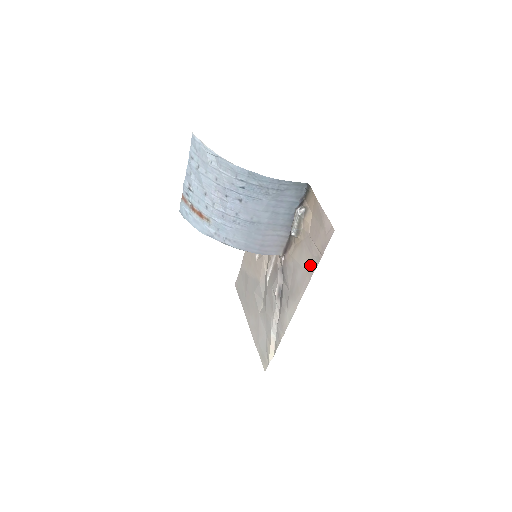
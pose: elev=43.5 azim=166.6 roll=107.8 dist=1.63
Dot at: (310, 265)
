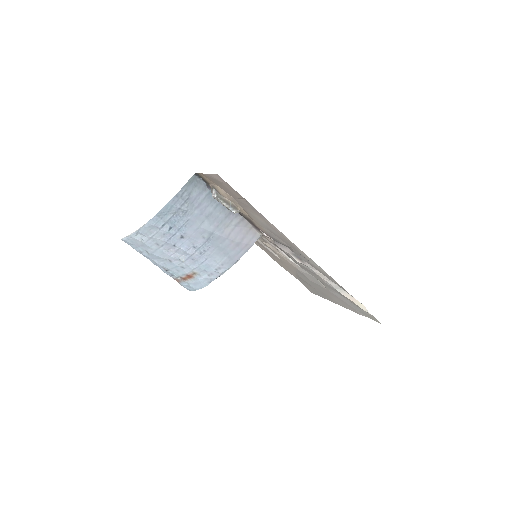
Dot at: (257, 214)
